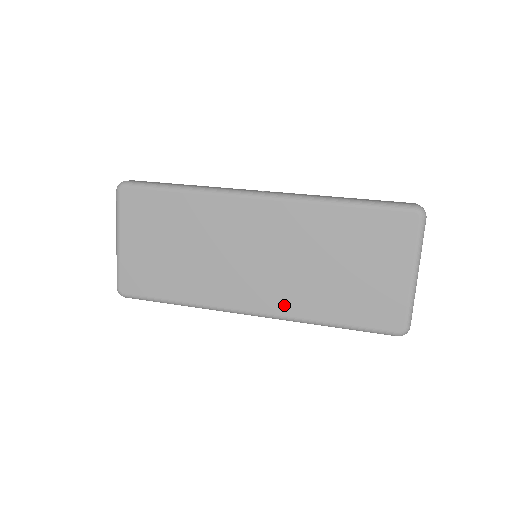
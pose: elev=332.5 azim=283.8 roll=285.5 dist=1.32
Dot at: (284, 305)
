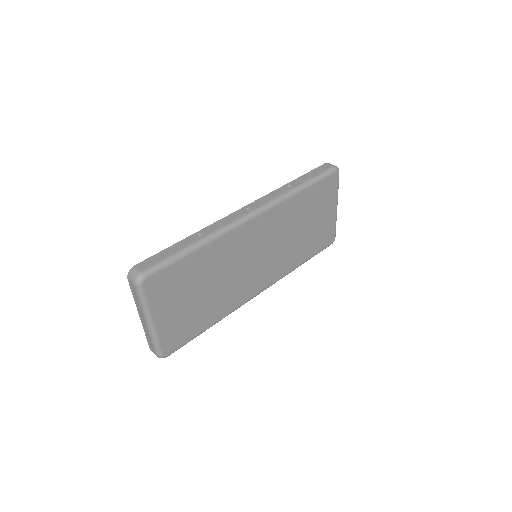
Dot at: (278, 273)
